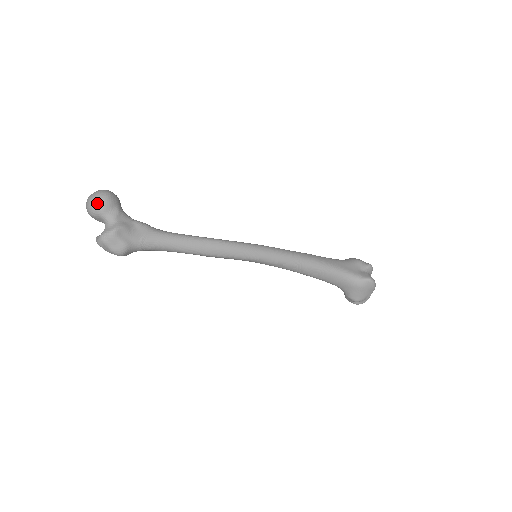
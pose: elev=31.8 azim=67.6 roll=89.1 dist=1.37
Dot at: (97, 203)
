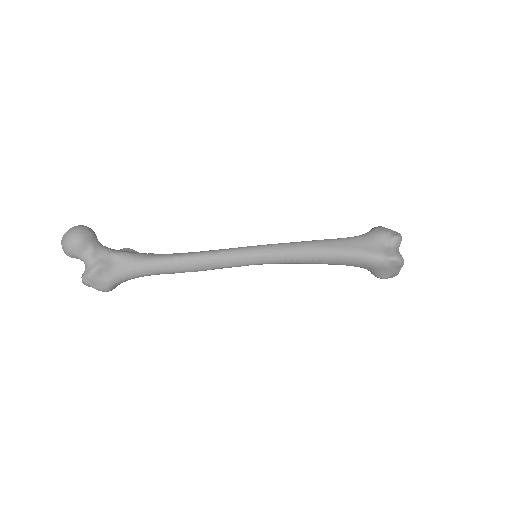
Dot at: (69, 247)
